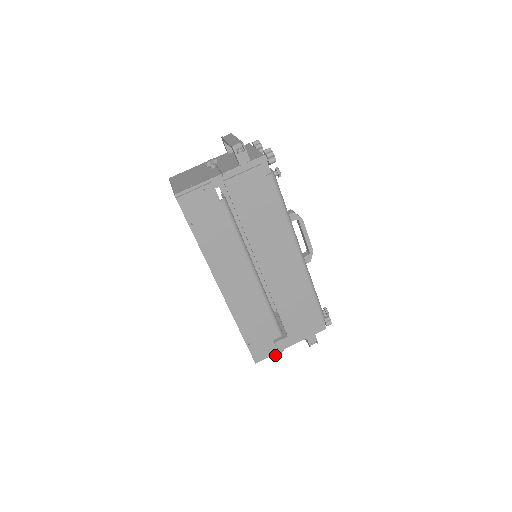
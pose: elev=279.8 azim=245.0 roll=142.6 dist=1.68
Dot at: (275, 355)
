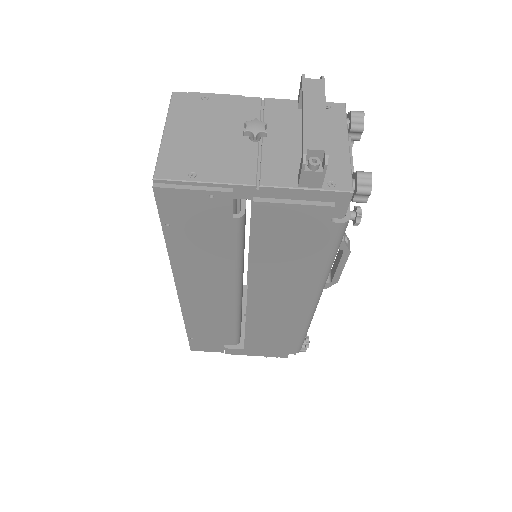
Dot at: occluded
